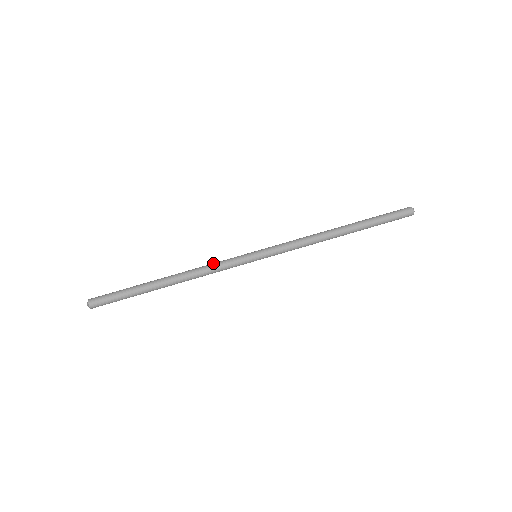
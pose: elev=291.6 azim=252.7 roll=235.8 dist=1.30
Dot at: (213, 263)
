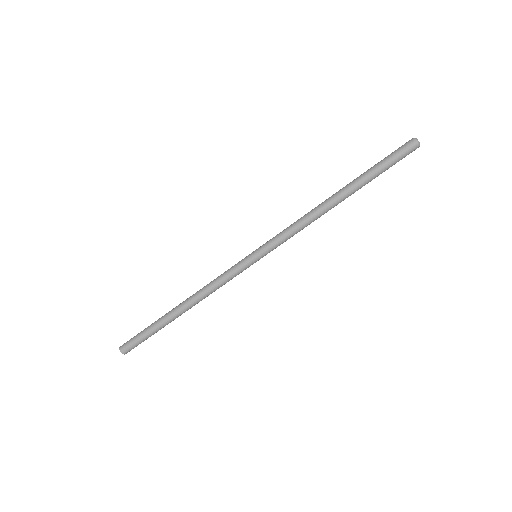
Dot at: (216, 280)
